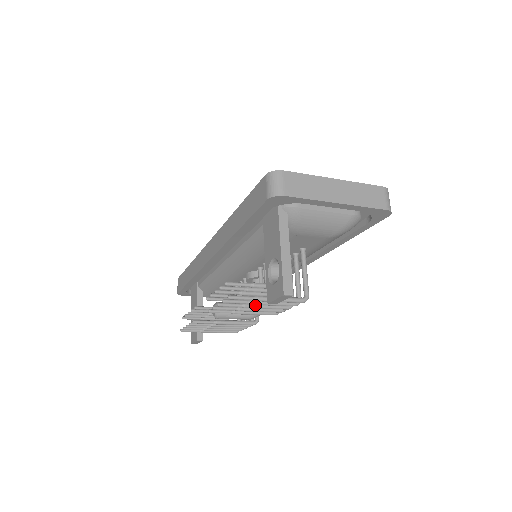
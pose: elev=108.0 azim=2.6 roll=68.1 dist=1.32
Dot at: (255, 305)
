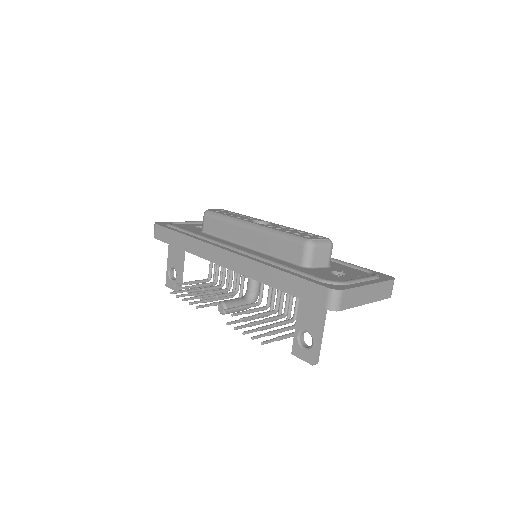
Dot at: occluded
